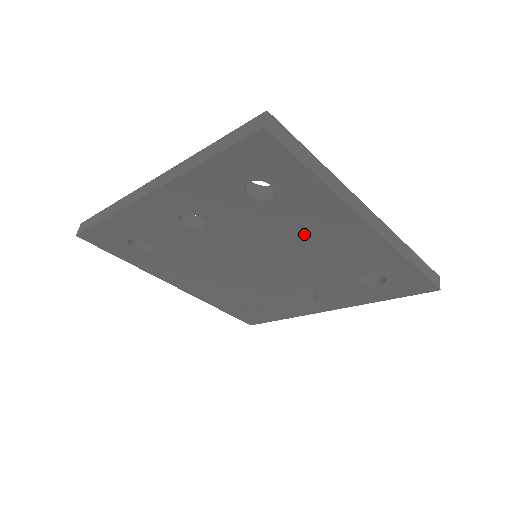
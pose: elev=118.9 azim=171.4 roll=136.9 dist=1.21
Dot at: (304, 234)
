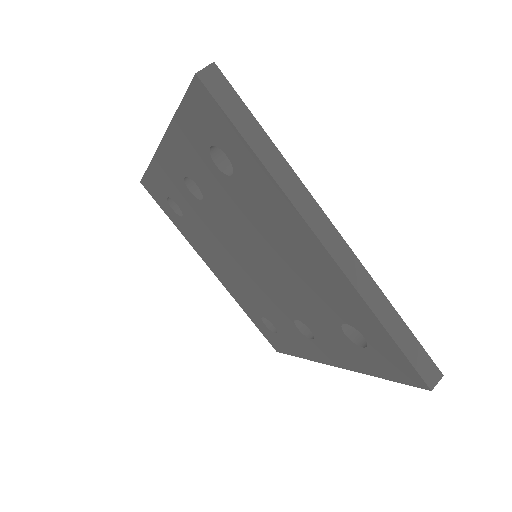
Dot at: (272, 235)
